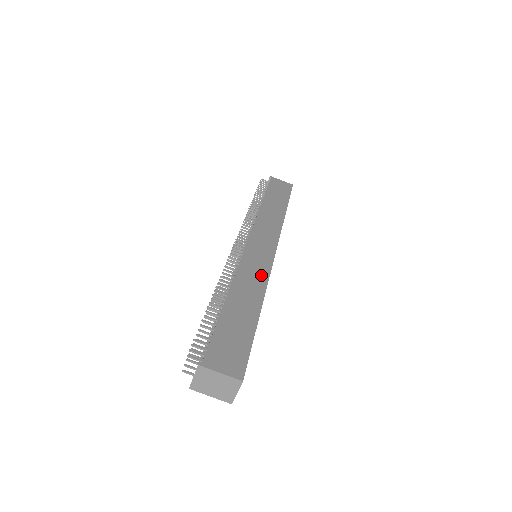
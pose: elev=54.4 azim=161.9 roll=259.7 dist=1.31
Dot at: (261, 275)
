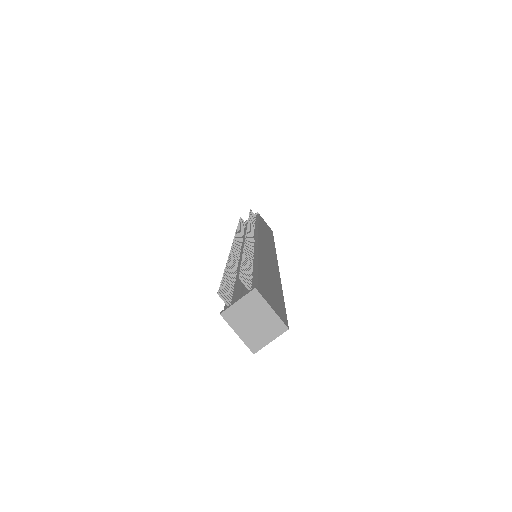
Dot at: (274, 267)
